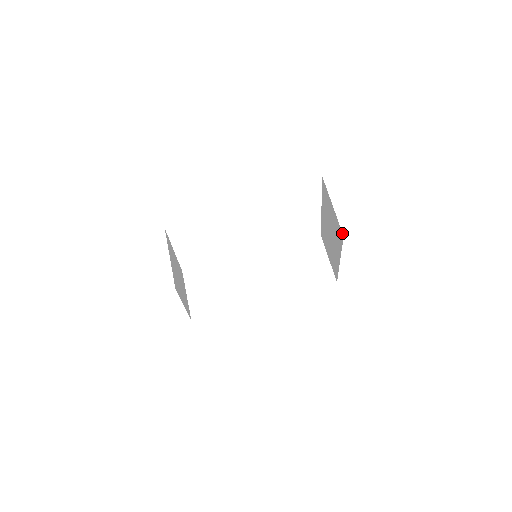
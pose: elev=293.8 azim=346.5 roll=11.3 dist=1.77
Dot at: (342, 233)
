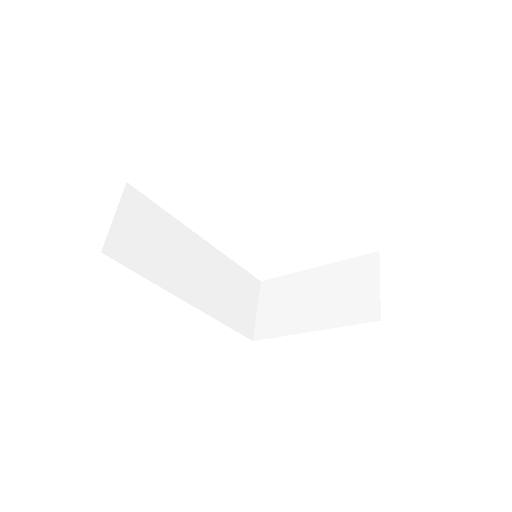
Dot at: (380, 316)
